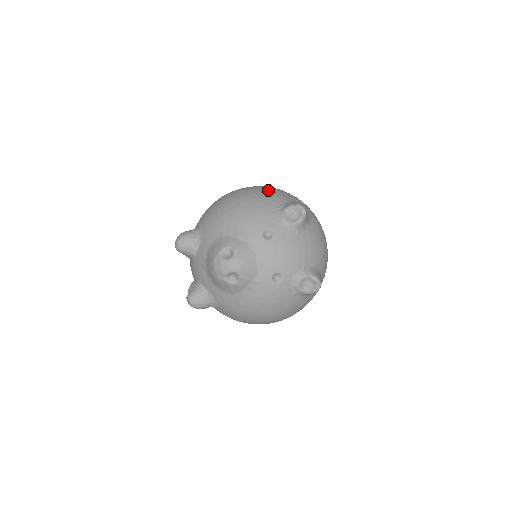
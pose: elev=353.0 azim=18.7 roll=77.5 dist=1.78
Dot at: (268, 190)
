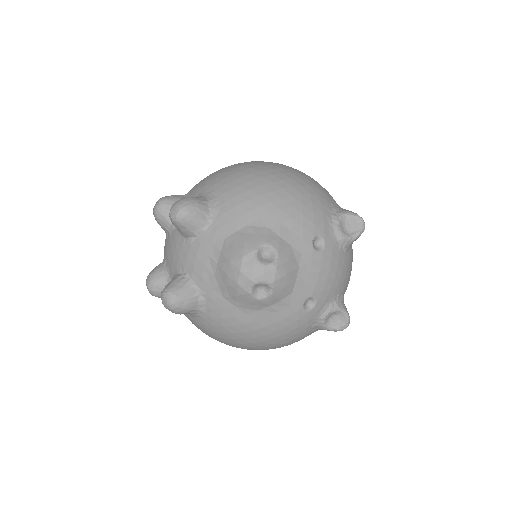
Dot at: occluded
